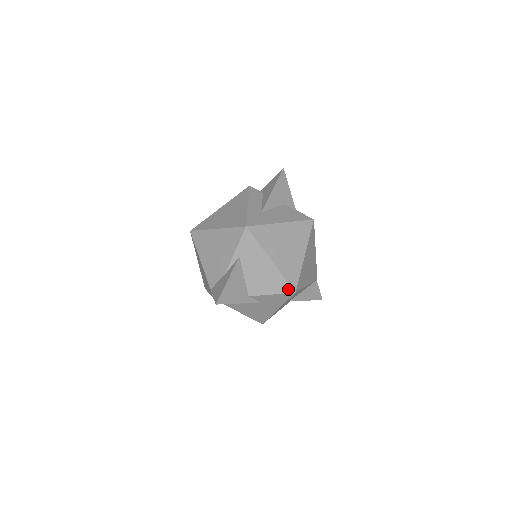
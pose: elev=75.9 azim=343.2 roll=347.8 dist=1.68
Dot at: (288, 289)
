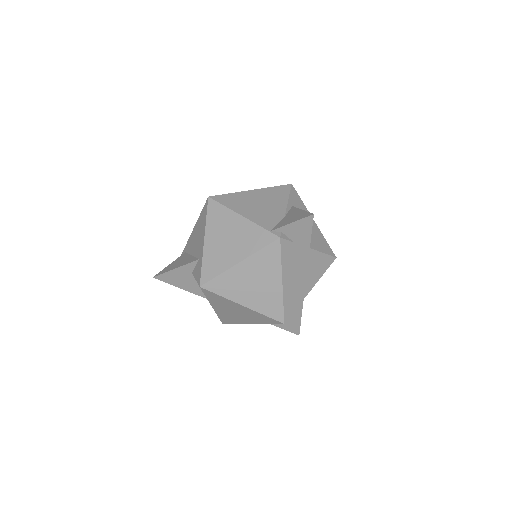
Dot at: (331, 252)
